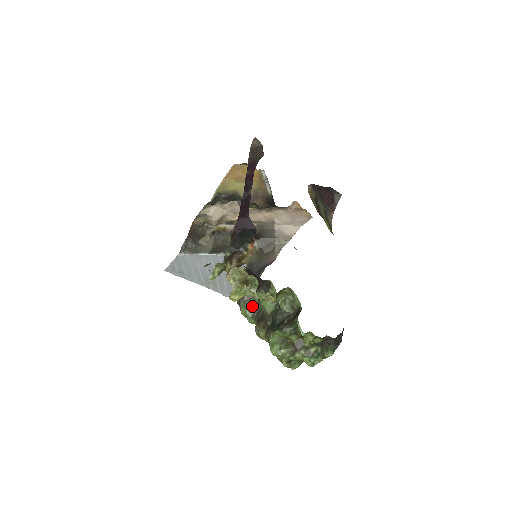
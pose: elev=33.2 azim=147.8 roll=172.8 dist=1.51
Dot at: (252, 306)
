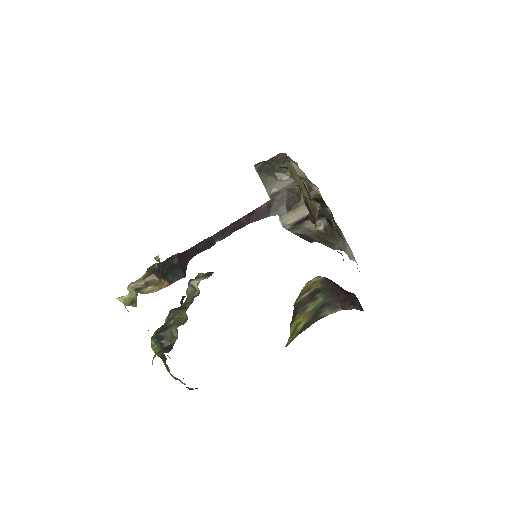
Dot at: (190, 293)
